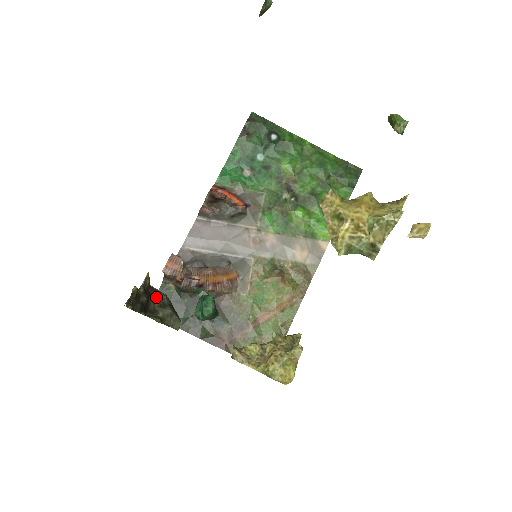
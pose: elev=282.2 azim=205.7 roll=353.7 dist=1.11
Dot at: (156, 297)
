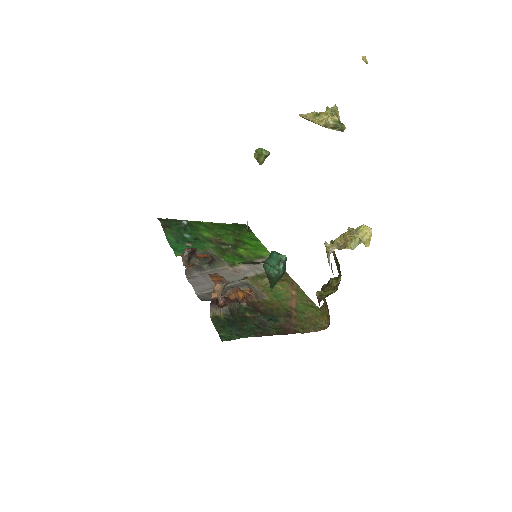
Dot at: (245, 263)
